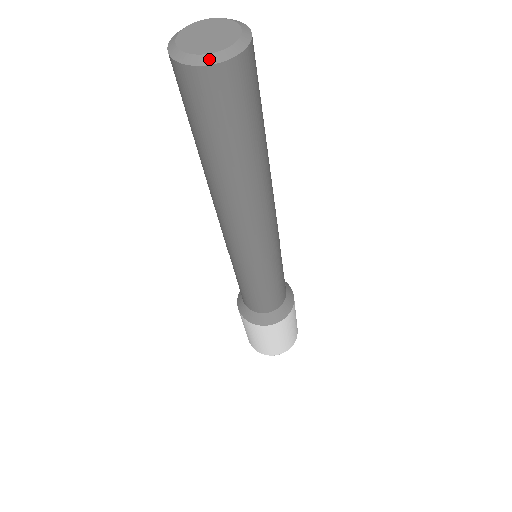
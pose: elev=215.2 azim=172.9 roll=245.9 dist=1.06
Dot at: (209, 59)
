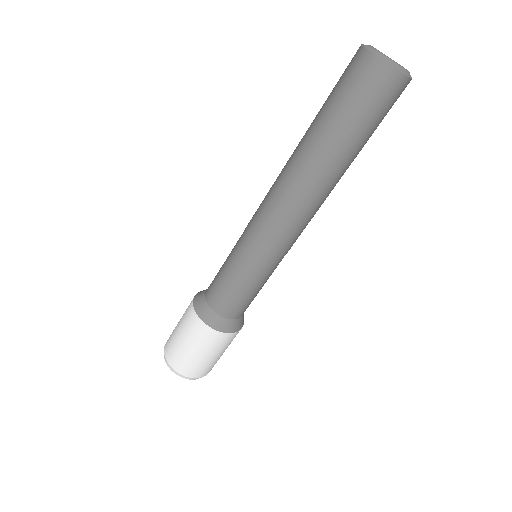
Dot at: (391, 62)
